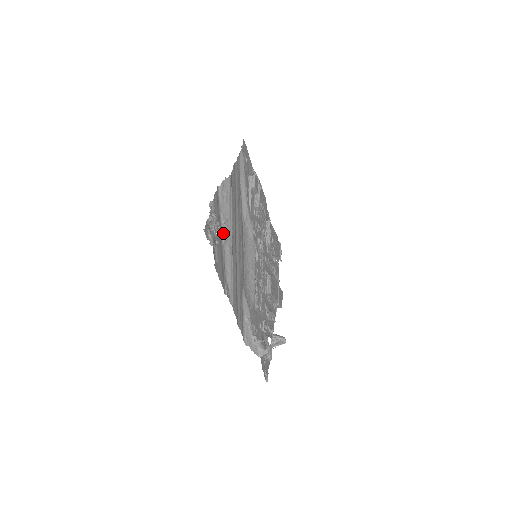
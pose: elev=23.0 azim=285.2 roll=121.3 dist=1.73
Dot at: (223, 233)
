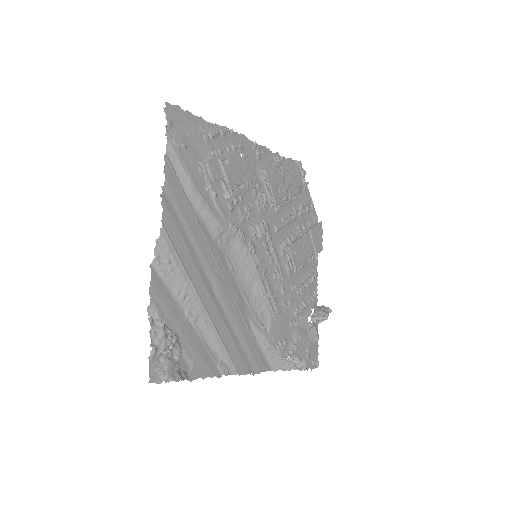
Dot at: (187, 313)
